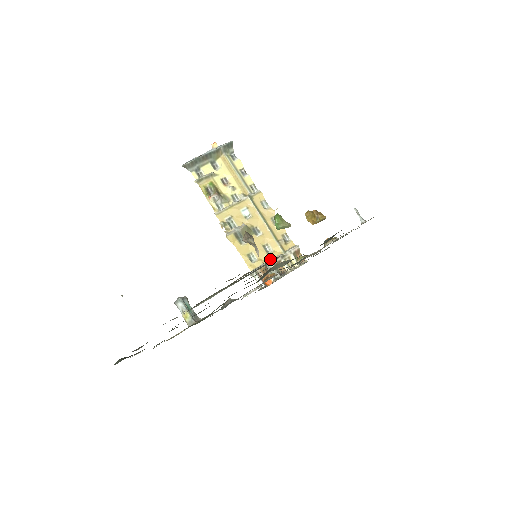
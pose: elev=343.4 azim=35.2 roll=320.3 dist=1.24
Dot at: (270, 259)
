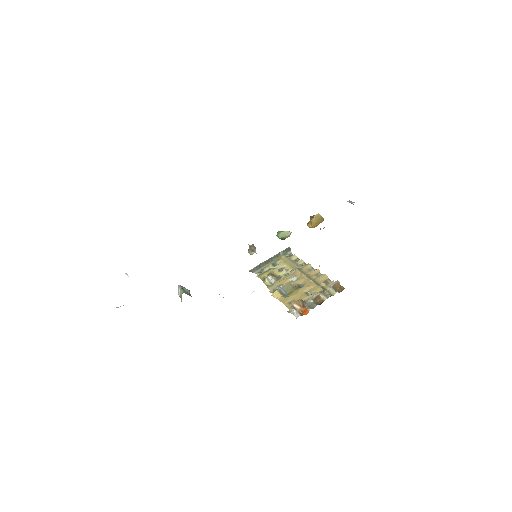
Dot at: (310, 298)
